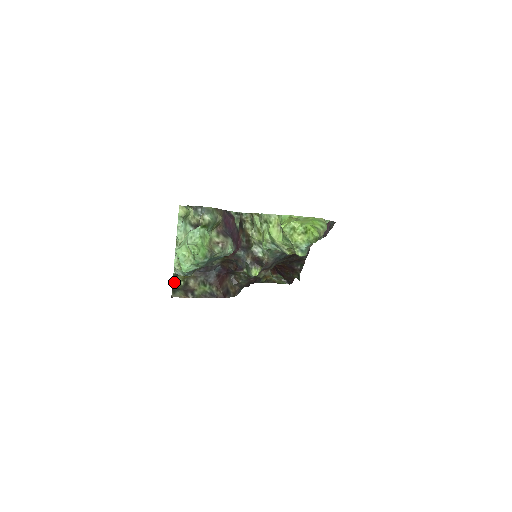
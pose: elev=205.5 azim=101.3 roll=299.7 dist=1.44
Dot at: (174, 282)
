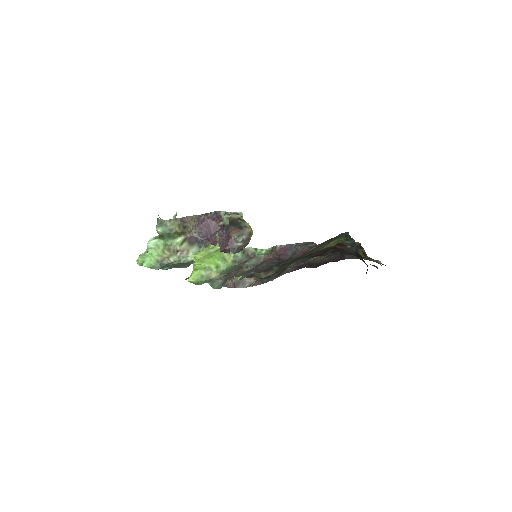
Dot at: occluded
